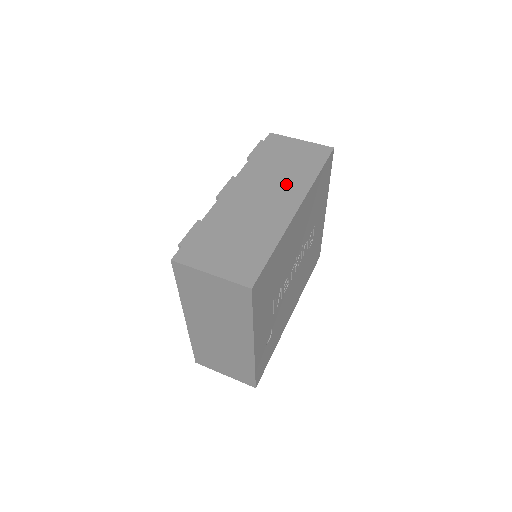
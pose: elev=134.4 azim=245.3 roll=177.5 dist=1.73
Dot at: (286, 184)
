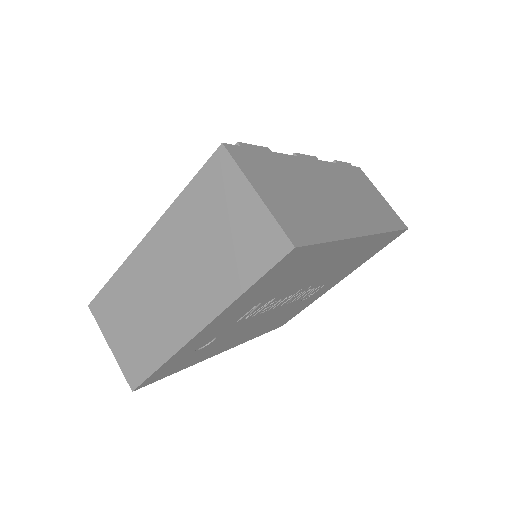
Dot at: (361, 209)
